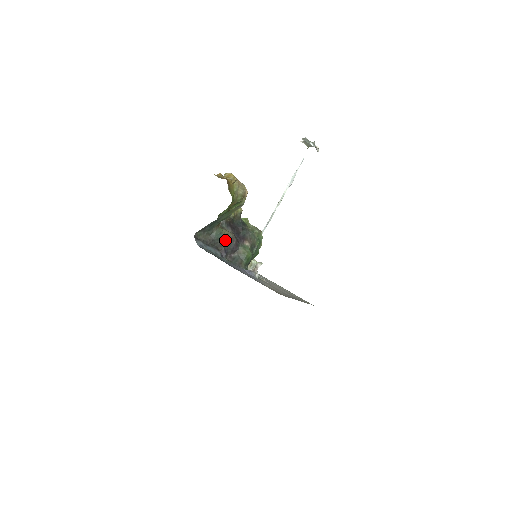
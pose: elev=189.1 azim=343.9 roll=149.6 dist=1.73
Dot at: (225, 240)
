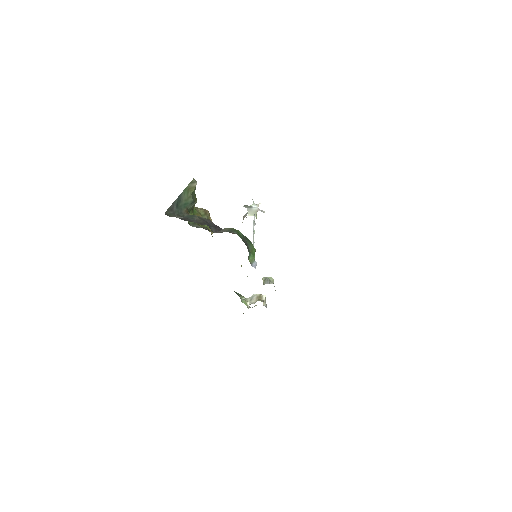
Dot at: (201, 220)
